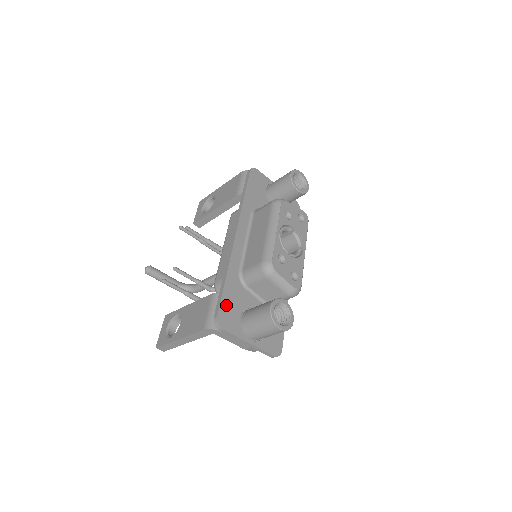
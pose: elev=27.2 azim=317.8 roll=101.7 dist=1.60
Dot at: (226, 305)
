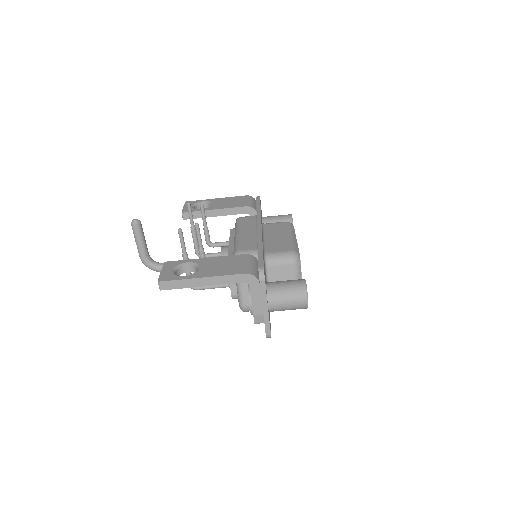
Dot at: occluded
